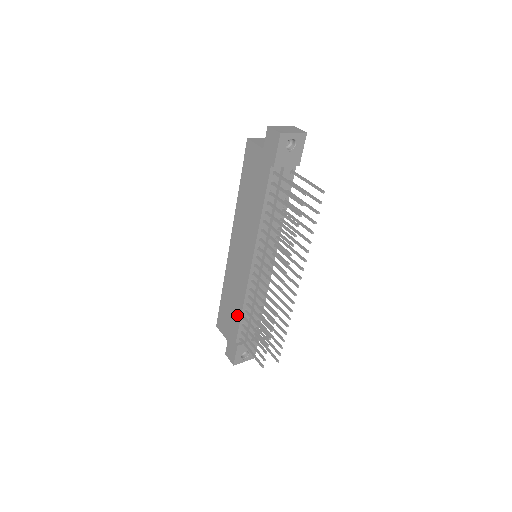
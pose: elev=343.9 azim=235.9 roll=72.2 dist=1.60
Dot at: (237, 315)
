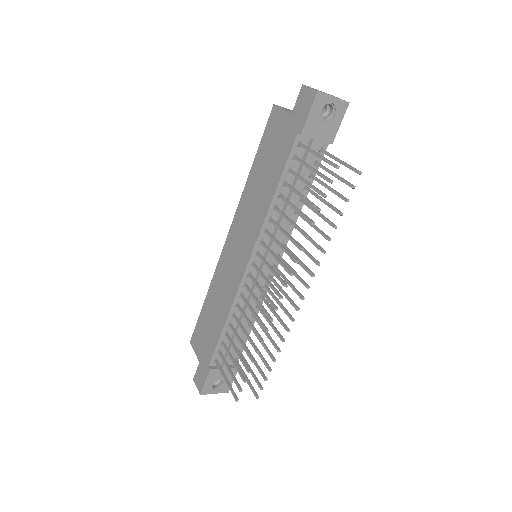
Dot at: (218, 328)
